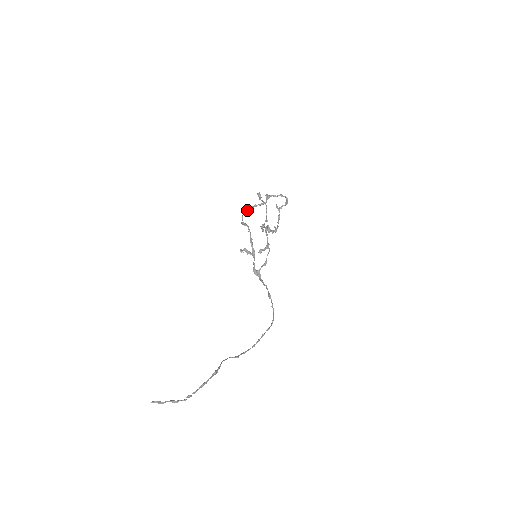
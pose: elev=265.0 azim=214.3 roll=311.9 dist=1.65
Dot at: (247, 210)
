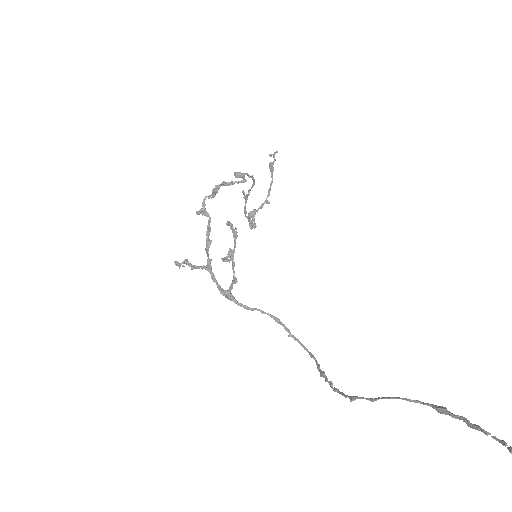
Dot at: (219, 187)
